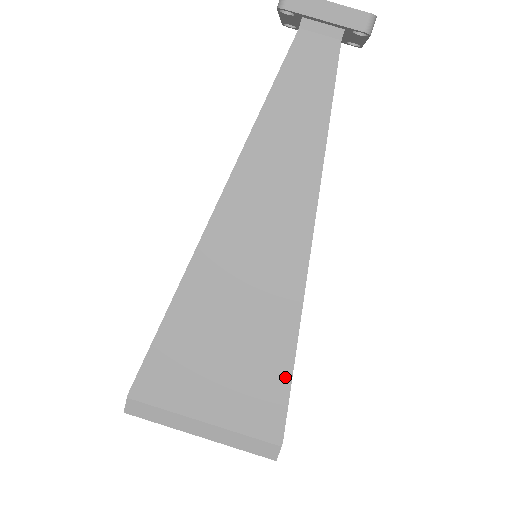
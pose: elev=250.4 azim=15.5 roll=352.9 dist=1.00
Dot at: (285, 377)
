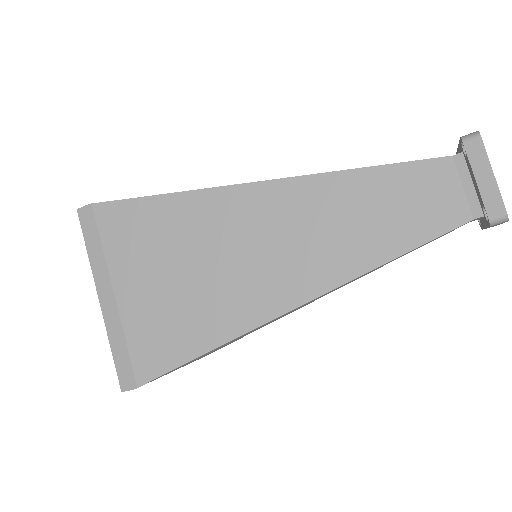
Dot at: occluded
